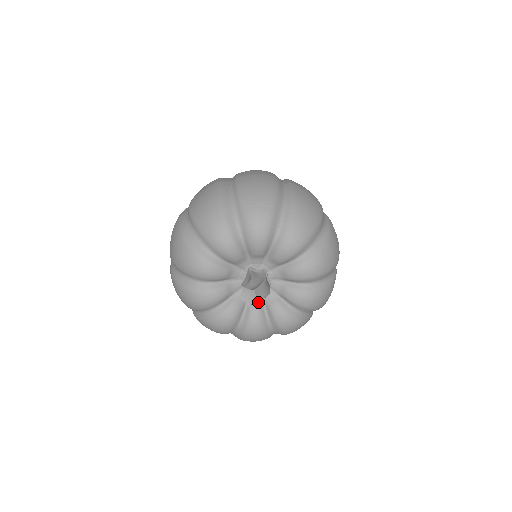
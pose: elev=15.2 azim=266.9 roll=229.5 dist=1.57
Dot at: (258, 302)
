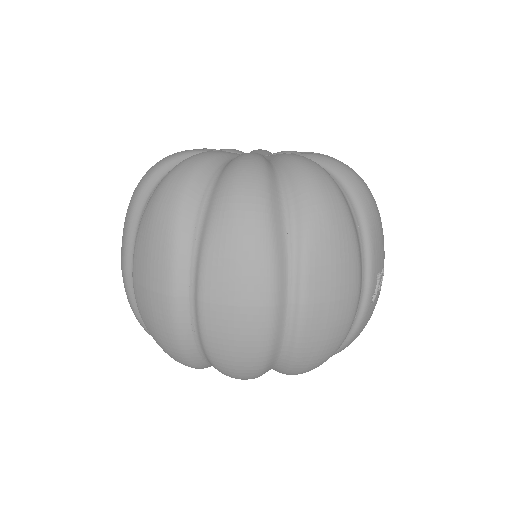
Dot at: occluded
